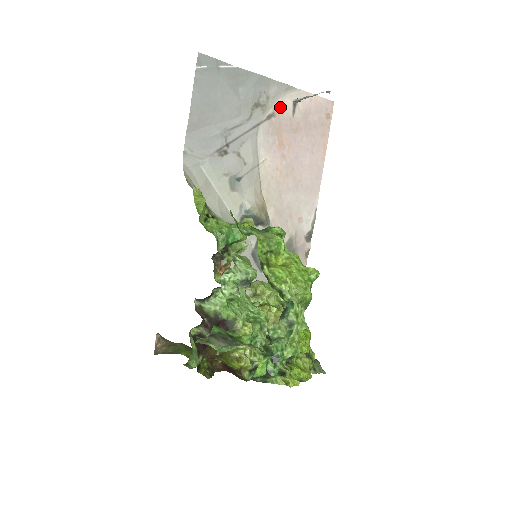
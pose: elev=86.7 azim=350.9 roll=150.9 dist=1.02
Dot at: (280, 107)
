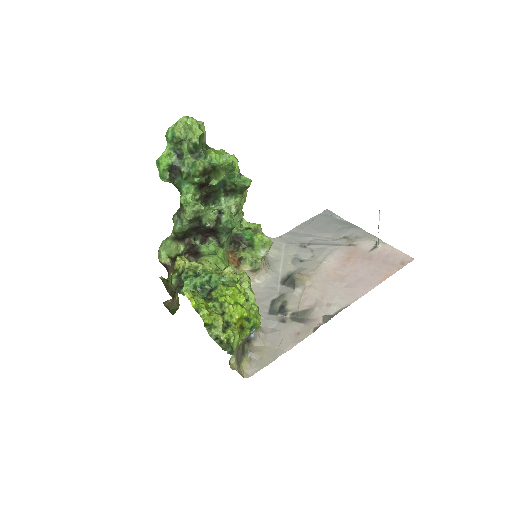
Dot at: (363, 244)
